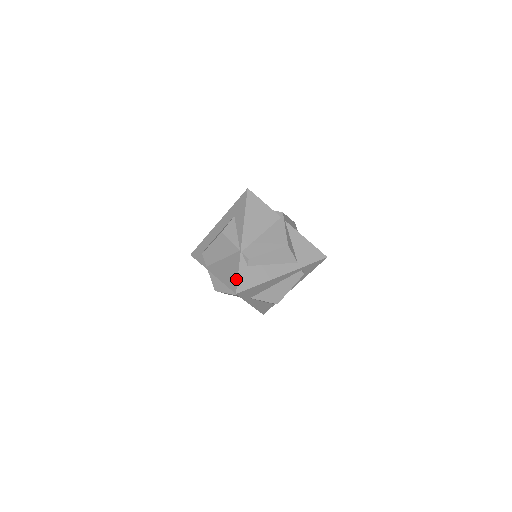
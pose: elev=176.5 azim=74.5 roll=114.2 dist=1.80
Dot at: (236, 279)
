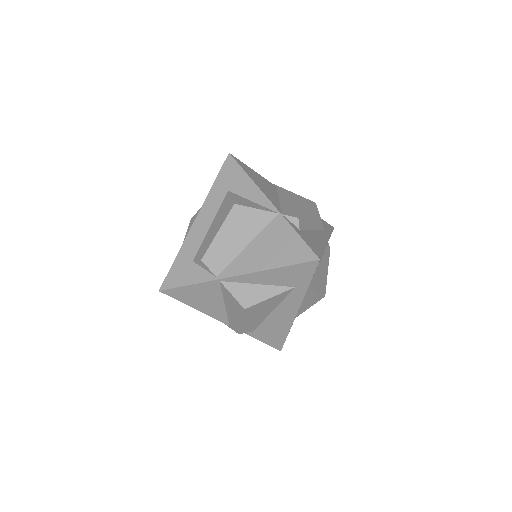
Dot at: (303, 244)
